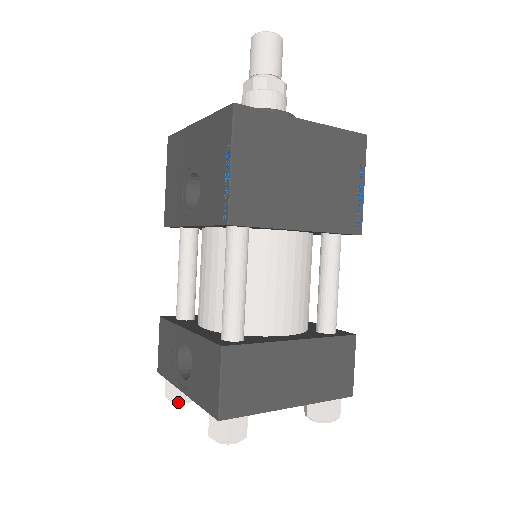
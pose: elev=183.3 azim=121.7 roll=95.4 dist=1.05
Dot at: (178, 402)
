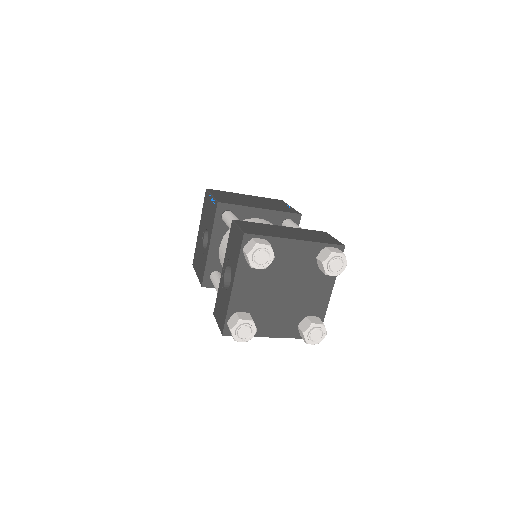
Dot at: (240, 325)
